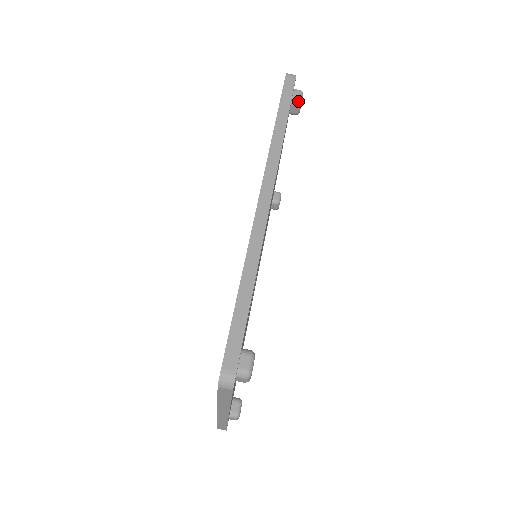
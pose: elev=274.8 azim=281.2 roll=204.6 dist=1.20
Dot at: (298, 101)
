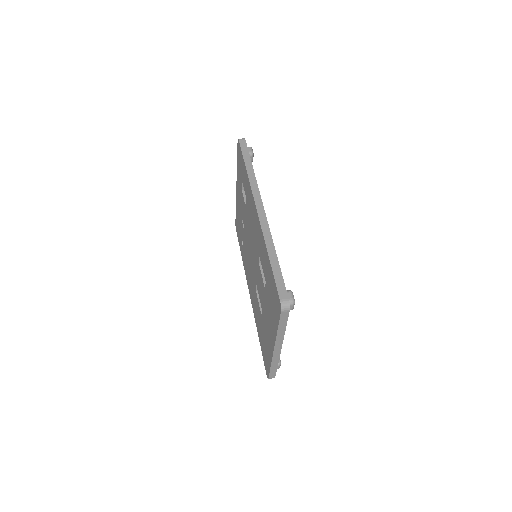
Dot at: (251, 153)
